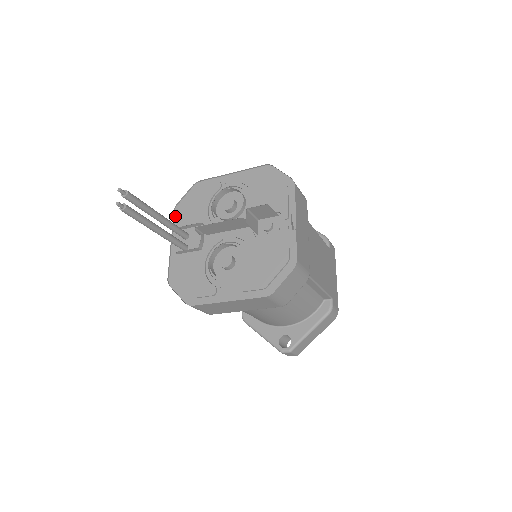
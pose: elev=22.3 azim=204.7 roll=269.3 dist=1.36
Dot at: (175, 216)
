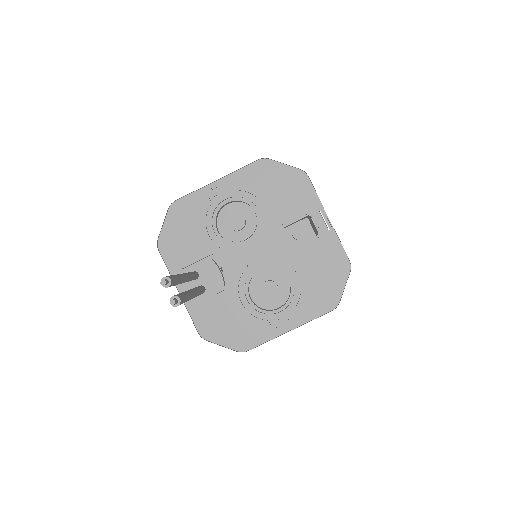
Dot at: (163, 255)
